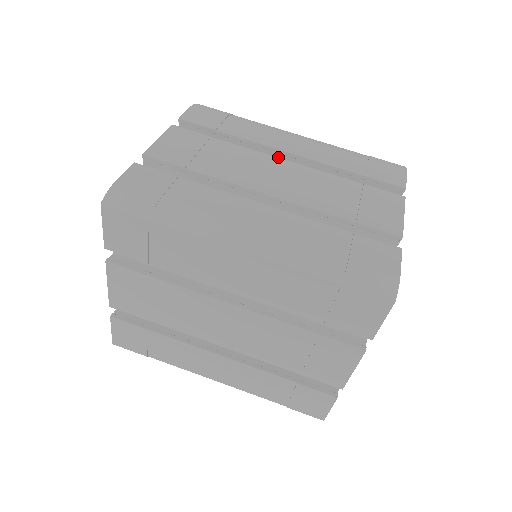
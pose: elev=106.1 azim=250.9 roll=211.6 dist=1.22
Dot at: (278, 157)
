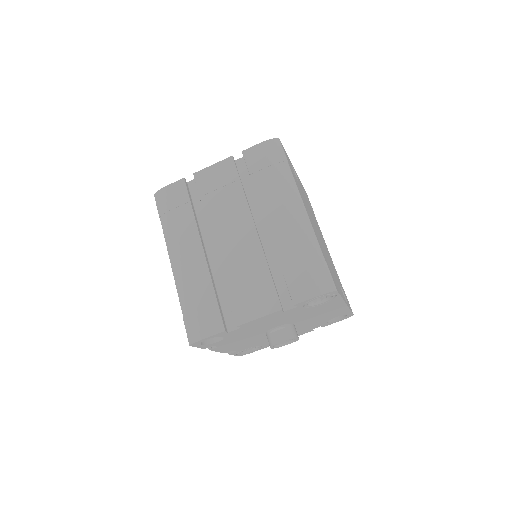
Dot at: occluded
